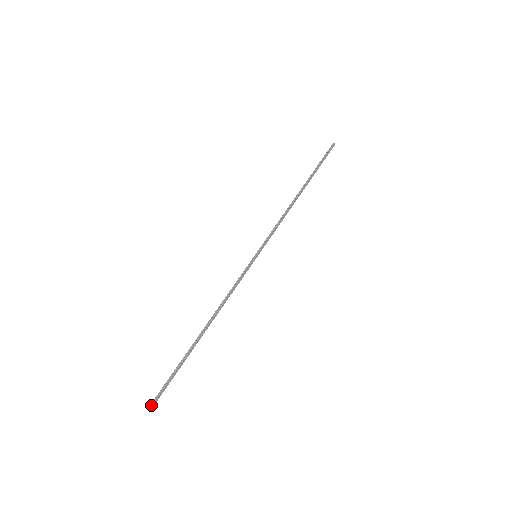
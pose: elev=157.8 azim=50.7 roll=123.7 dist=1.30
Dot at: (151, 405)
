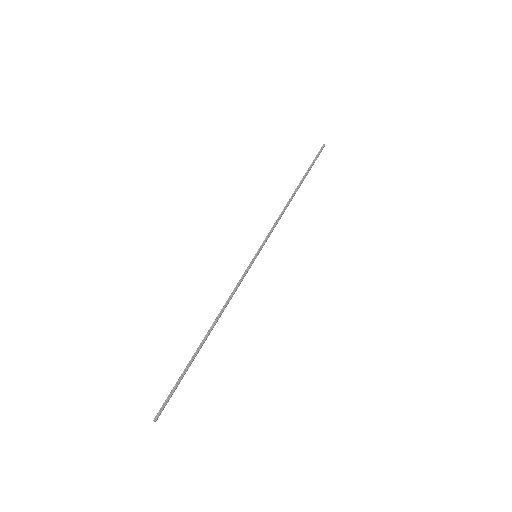
Dot at: (156, 419)
